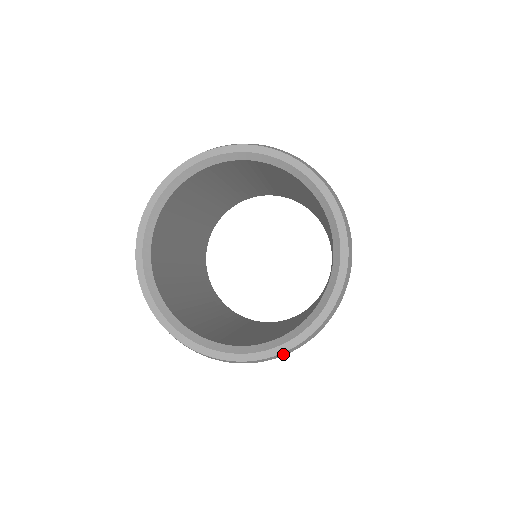
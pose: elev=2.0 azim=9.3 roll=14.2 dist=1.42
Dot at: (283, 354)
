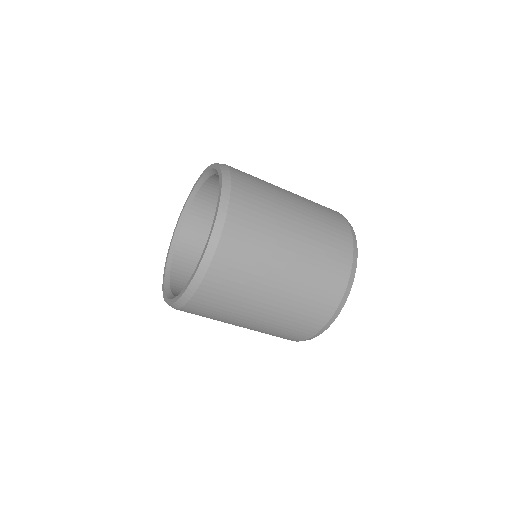
Dot at: (206, 264)
